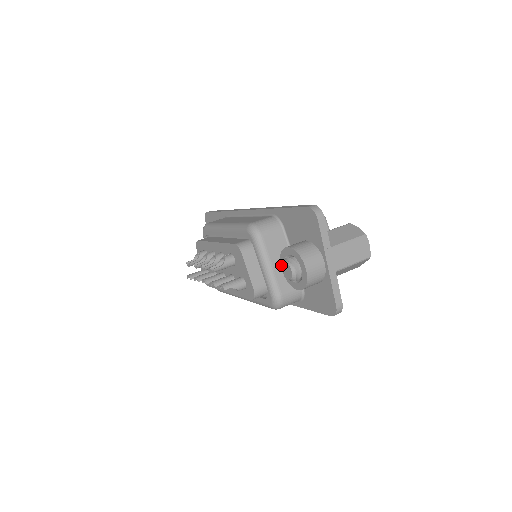
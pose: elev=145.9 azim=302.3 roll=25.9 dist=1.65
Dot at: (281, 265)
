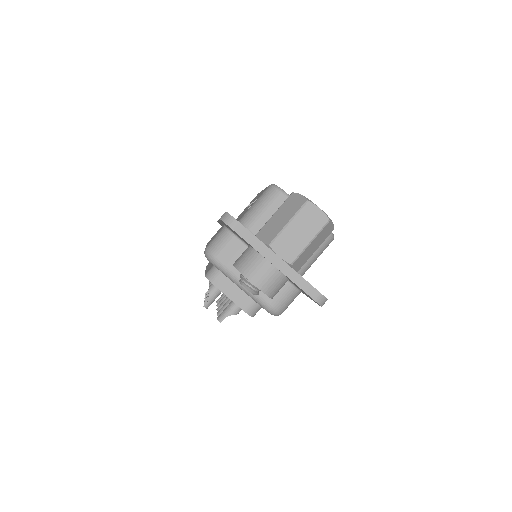
Dot at: occluded
